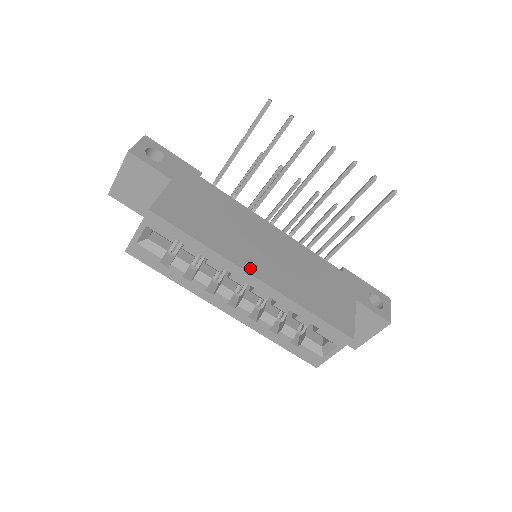
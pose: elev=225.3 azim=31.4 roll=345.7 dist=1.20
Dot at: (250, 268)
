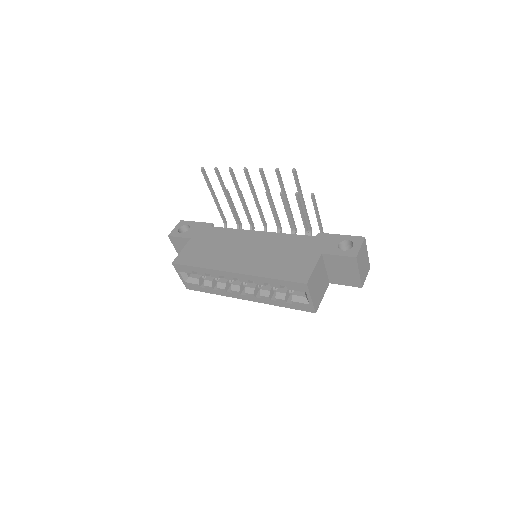
Dot at: (230, 268)
